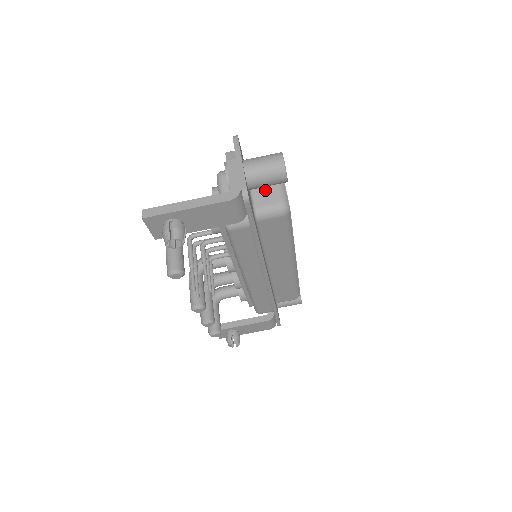
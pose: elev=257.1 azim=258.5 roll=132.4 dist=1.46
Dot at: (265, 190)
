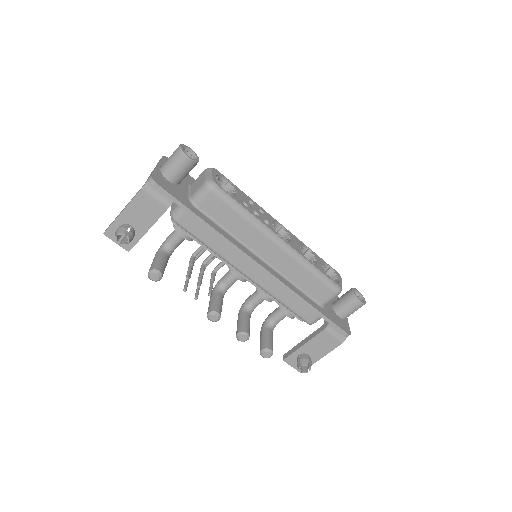
Dot at: (197, 182)
